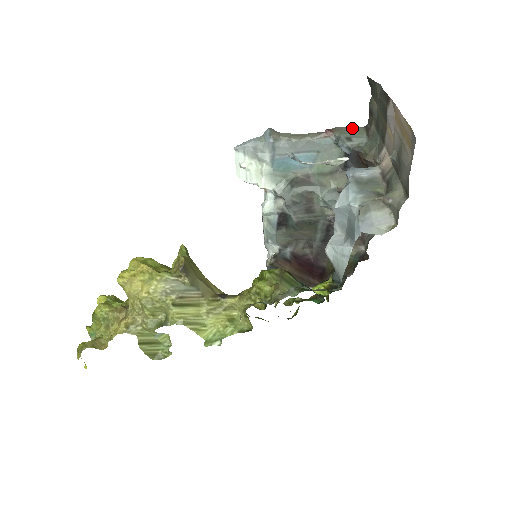
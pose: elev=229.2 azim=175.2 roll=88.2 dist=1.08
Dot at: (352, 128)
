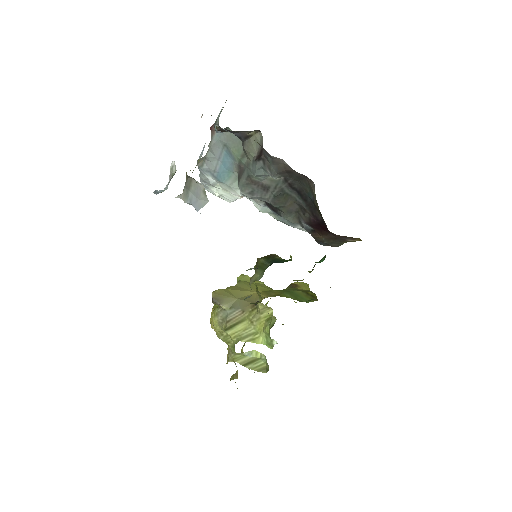
Dot at: occluded
